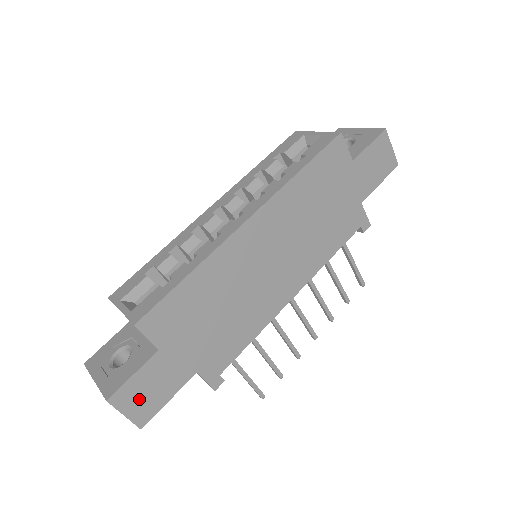
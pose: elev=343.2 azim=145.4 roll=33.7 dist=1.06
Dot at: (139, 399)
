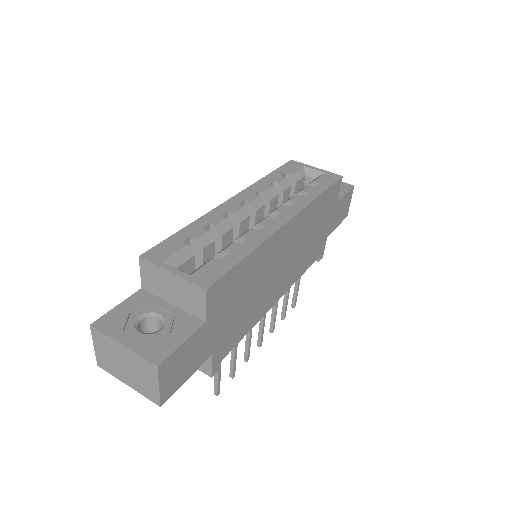
Dot at: (174, 371)
